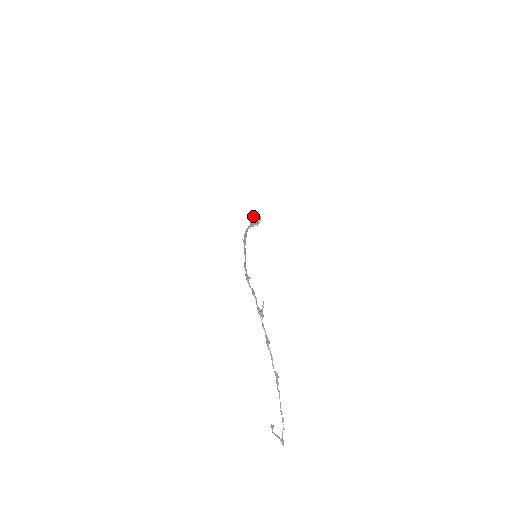
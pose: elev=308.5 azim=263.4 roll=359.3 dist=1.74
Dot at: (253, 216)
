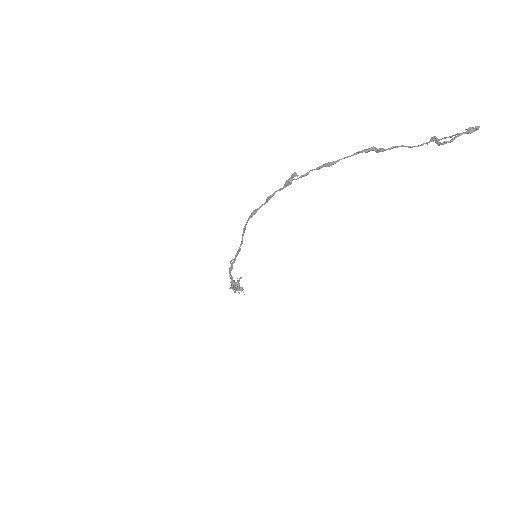
Dot at: occluded
